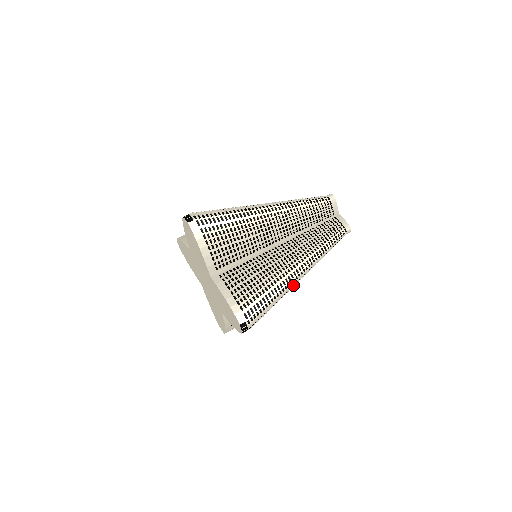
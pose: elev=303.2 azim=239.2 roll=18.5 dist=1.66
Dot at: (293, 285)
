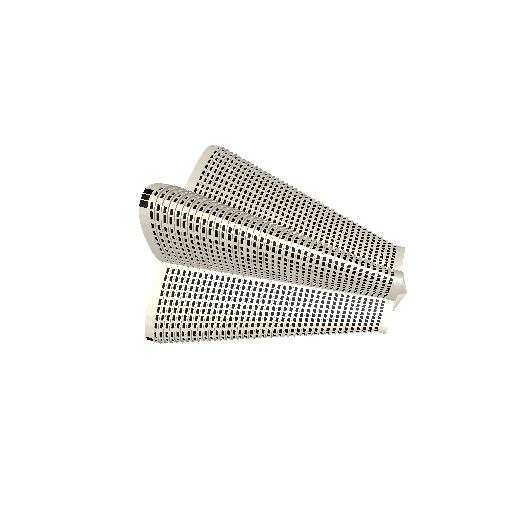
Dot at: (252, 233)
